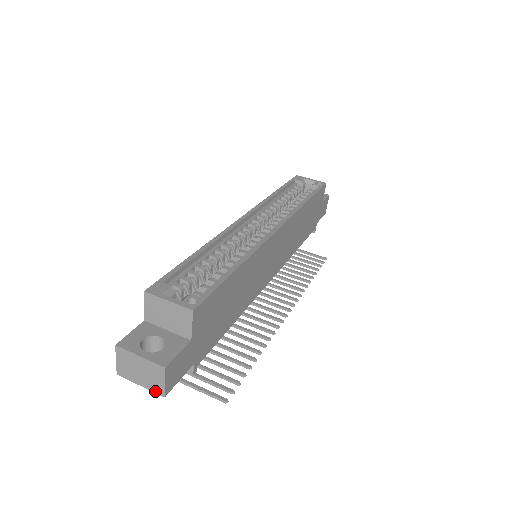
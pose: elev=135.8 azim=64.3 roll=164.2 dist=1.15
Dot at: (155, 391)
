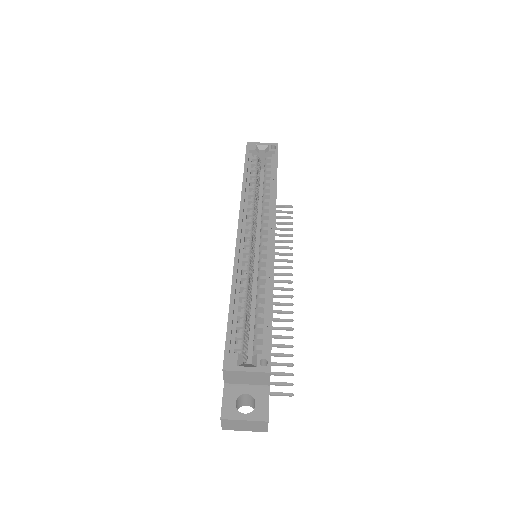
Dot at: (259, 431)
